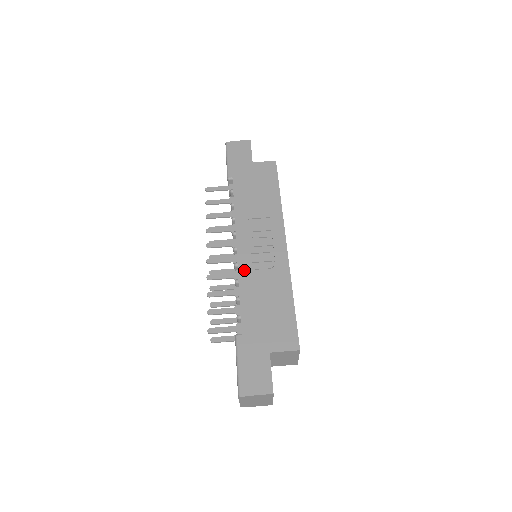
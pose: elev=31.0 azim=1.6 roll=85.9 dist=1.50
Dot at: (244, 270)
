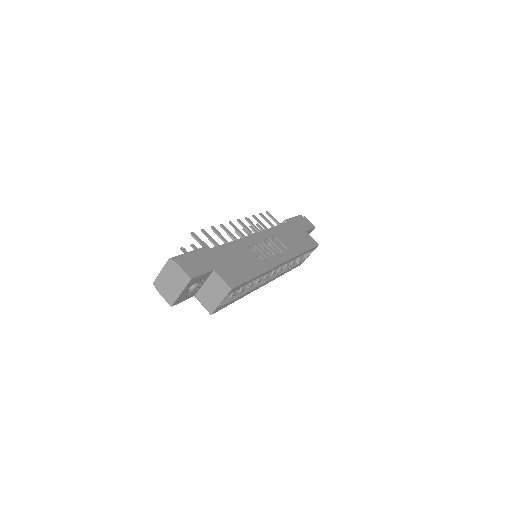
Dot at: (246, 241)
